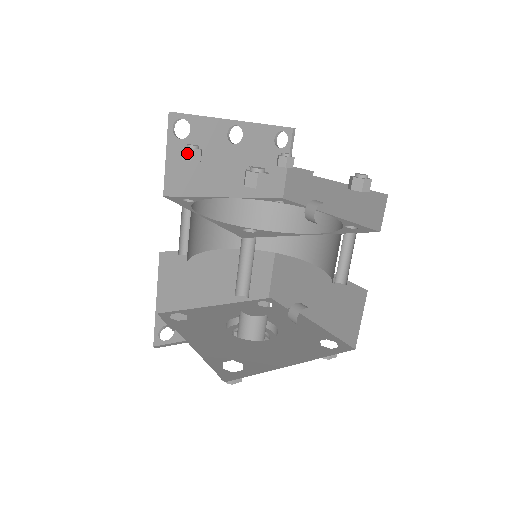
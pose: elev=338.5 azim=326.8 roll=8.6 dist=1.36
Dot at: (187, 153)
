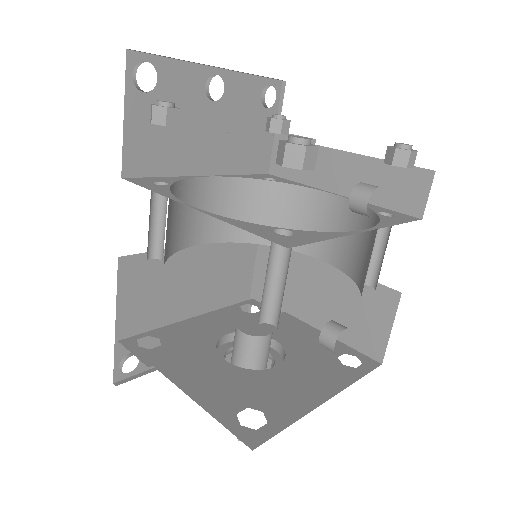
Dot at: (159, 114)
